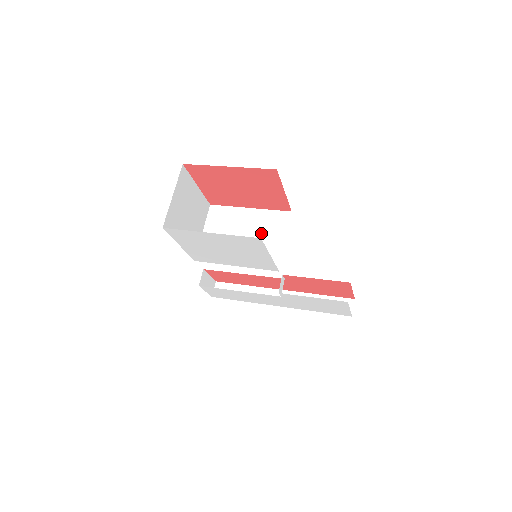
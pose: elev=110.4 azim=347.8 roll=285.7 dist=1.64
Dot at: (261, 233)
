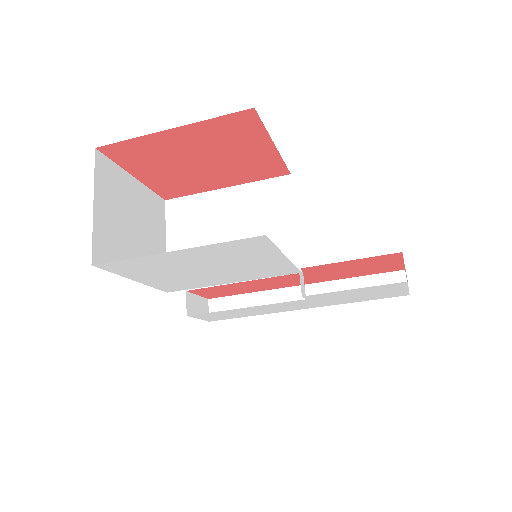
Dot at: (254, 221)
